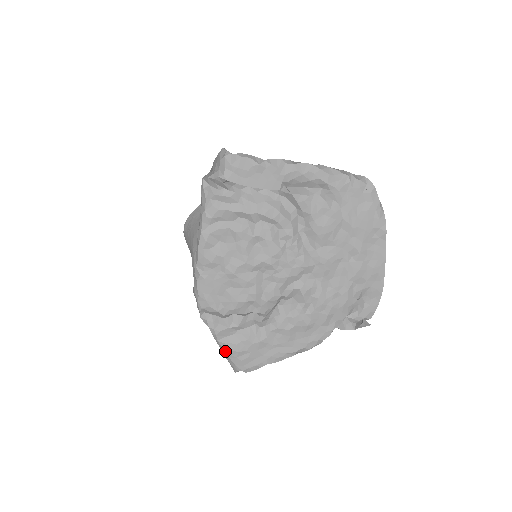
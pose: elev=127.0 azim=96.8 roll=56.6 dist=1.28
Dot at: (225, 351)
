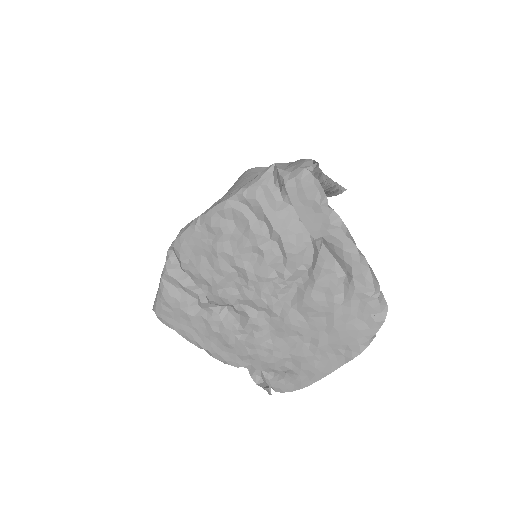
Dot at: (159, 290)
